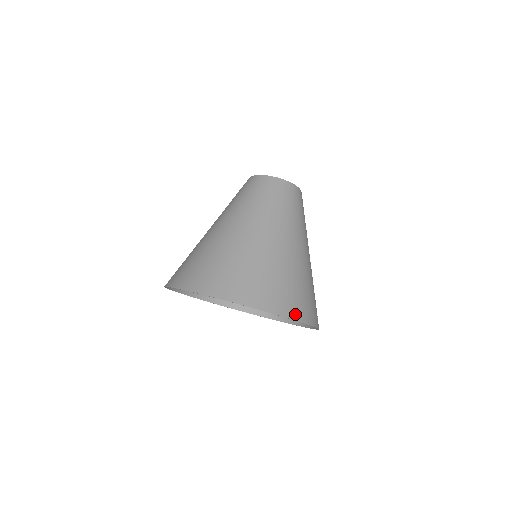
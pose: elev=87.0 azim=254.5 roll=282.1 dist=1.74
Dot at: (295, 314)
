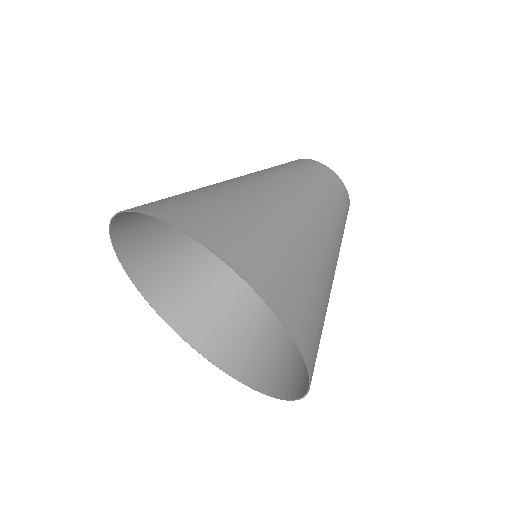
Dot at: (311, 361)
